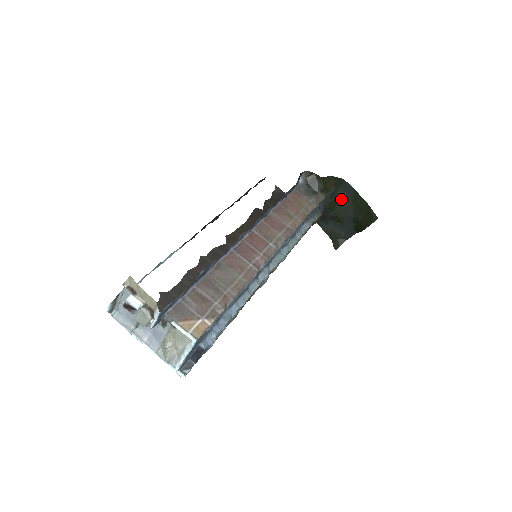
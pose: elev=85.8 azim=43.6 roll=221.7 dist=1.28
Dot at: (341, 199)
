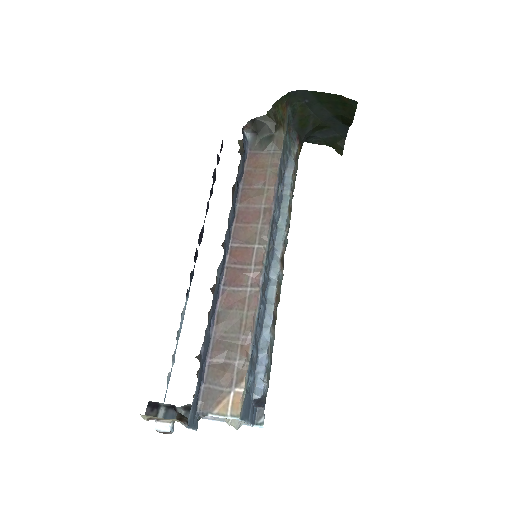
Dot at: (307, 108)
